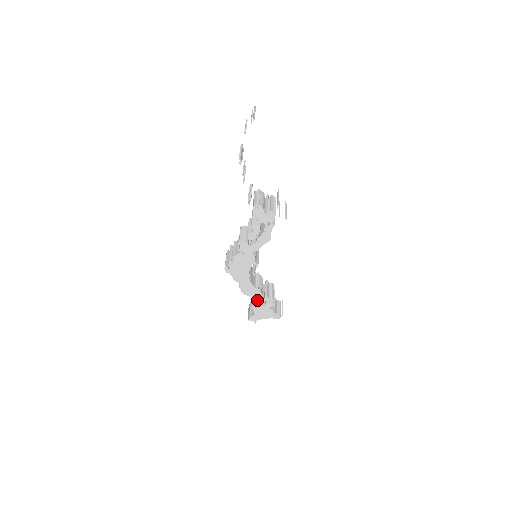
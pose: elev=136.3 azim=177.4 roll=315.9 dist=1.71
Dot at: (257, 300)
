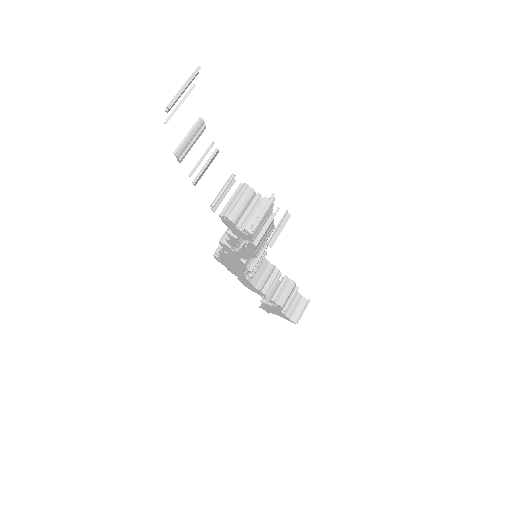
Dot at: occluded
